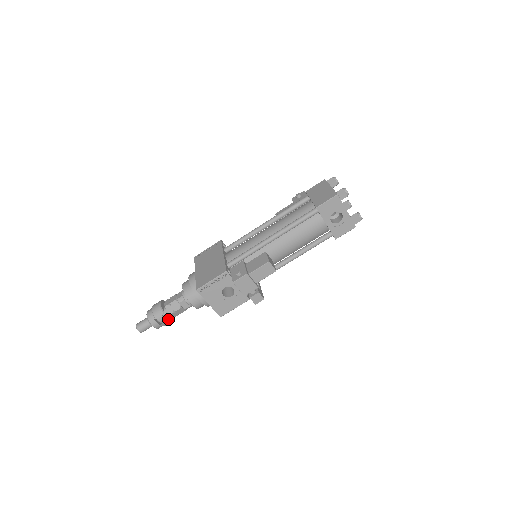
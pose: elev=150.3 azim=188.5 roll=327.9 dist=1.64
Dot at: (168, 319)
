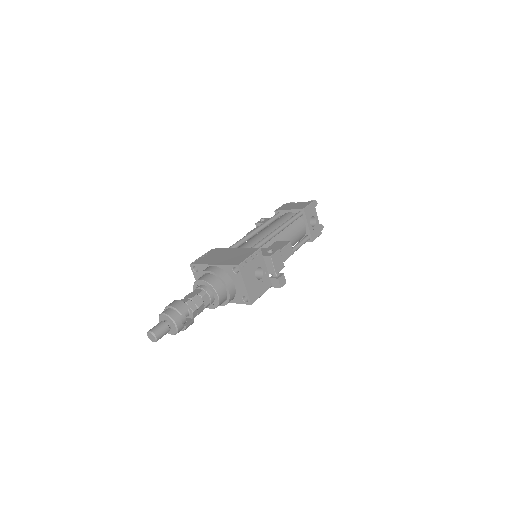
Dot at: (188, 320)
